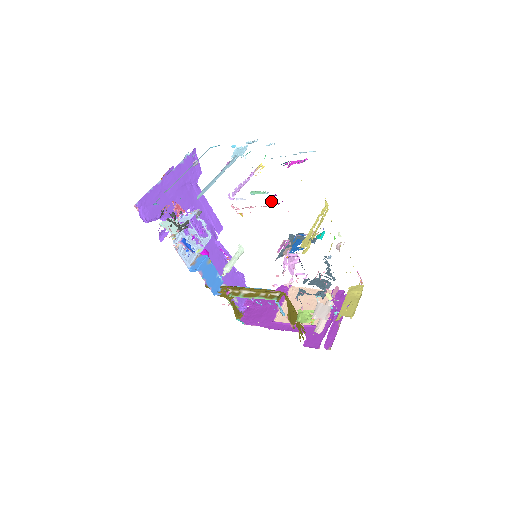
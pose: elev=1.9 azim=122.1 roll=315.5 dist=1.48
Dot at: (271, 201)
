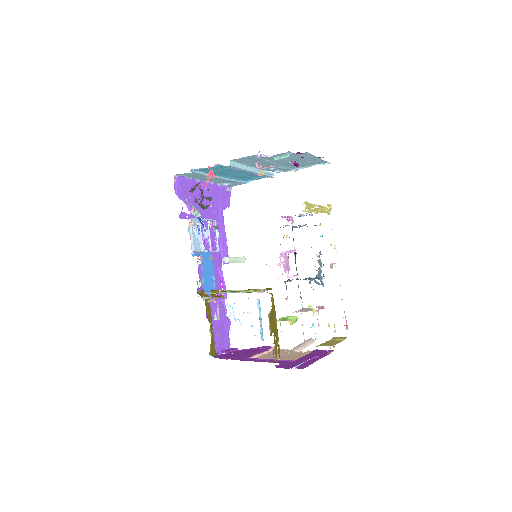
Dot at: occluded
